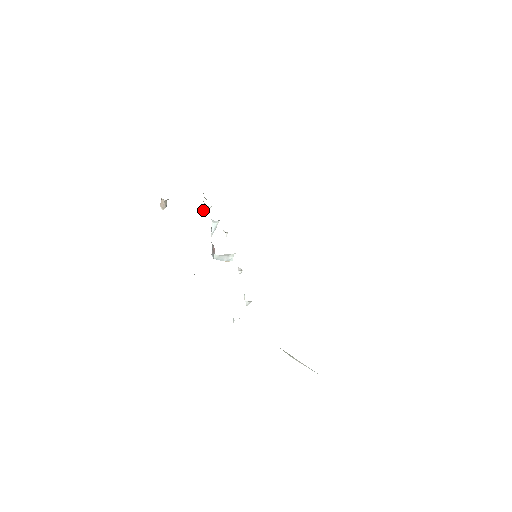
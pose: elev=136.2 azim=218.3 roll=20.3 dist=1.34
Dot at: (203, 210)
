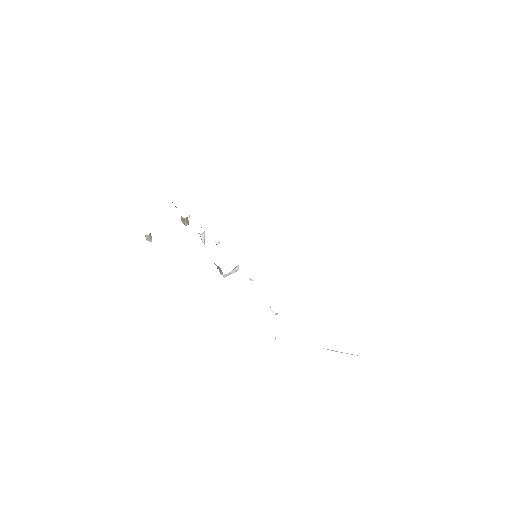
Dot at: (183, 221)
